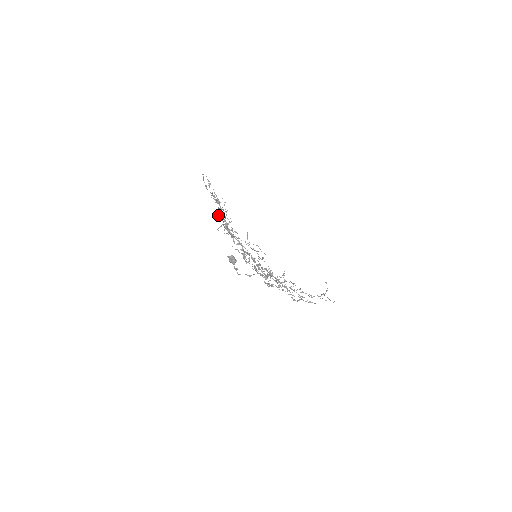
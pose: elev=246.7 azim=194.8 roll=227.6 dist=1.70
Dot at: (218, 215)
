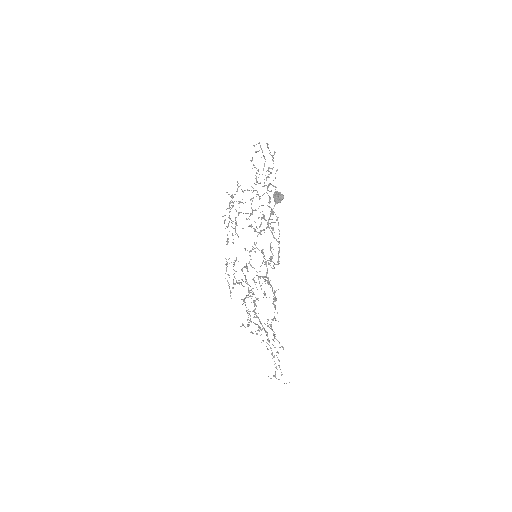
Dot at: (243, 191)
